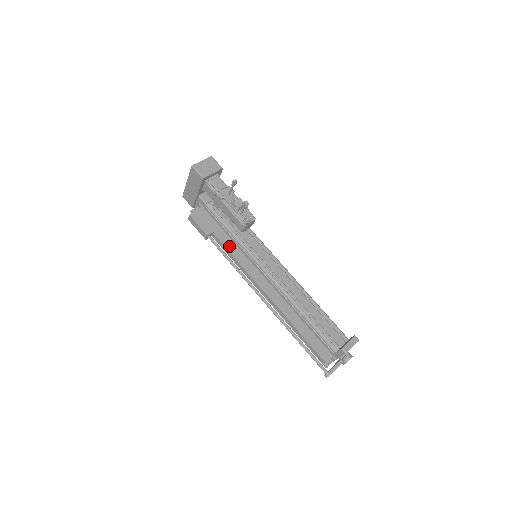
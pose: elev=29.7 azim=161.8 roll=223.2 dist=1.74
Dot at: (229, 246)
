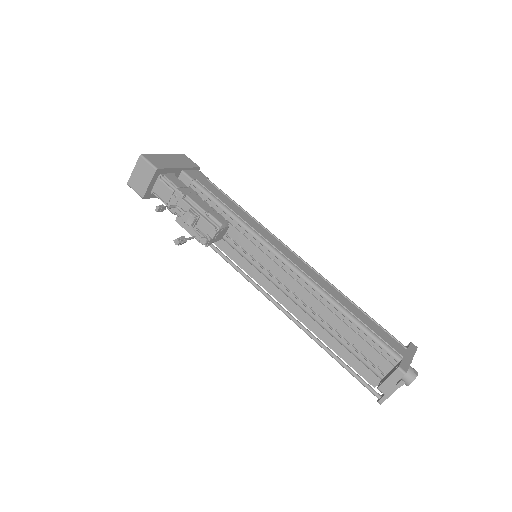
Dot at: (226, 248)
